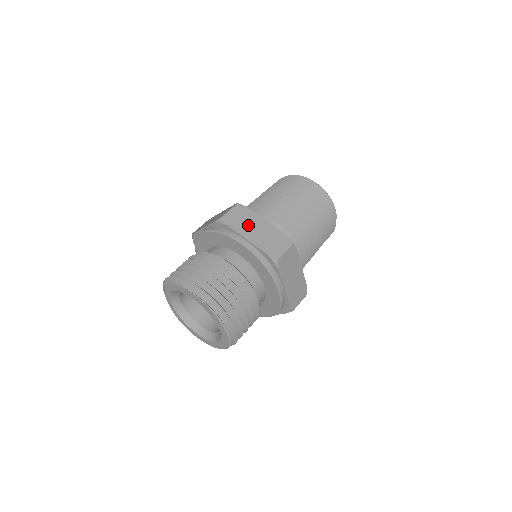
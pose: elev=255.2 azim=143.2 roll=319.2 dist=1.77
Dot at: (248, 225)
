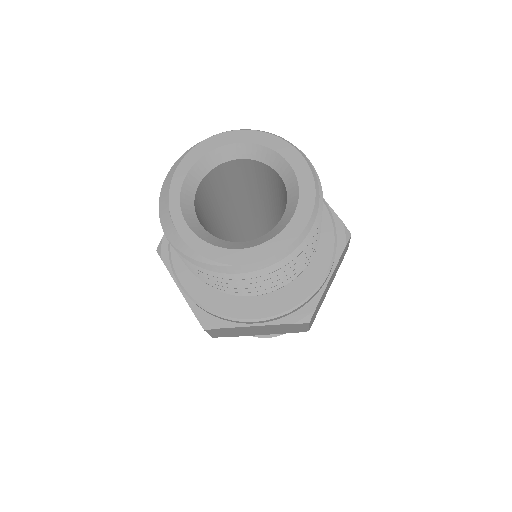
Dot at: occluded
